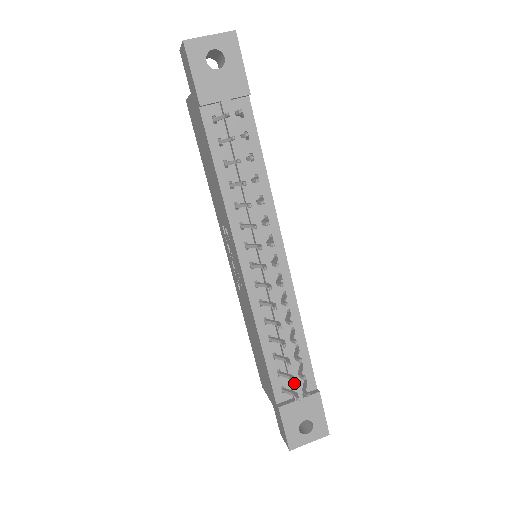
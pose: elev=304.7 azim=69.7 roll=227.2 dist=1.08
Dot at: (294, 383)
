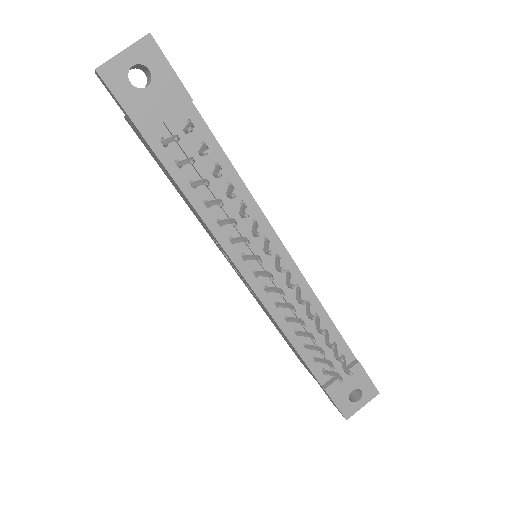
Dot at: (333, 363)
